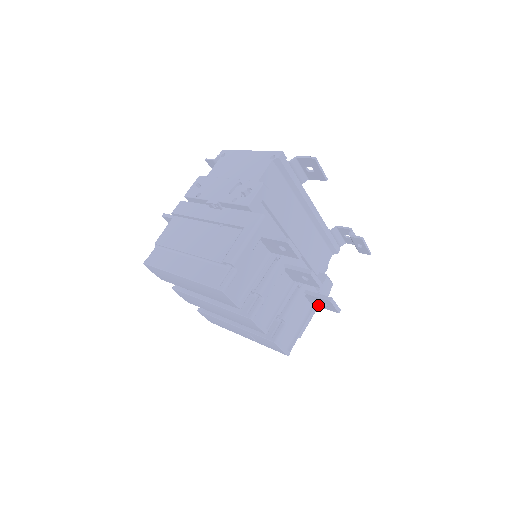
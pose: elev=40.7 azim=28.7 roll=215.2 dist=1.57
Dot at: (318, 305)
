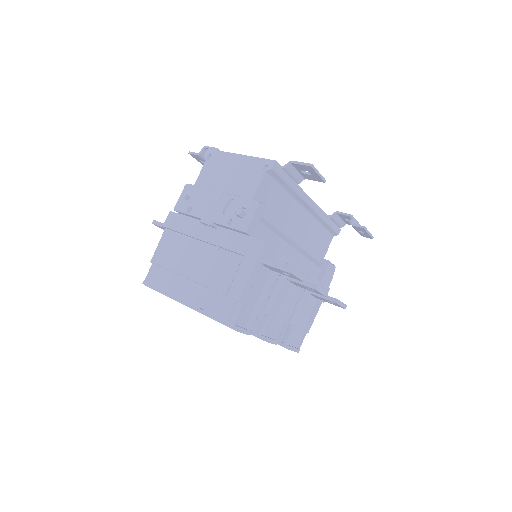
Dot at: (323, 300)
